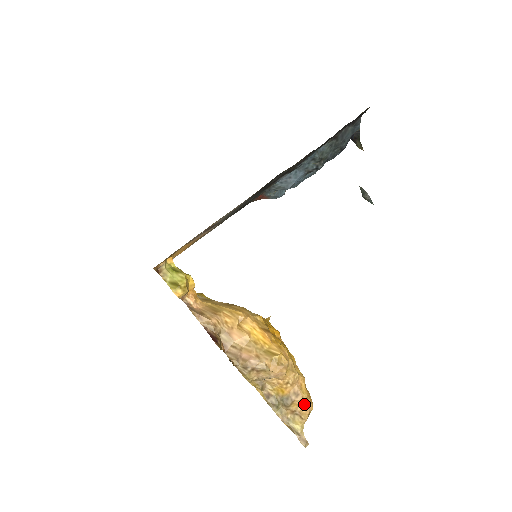
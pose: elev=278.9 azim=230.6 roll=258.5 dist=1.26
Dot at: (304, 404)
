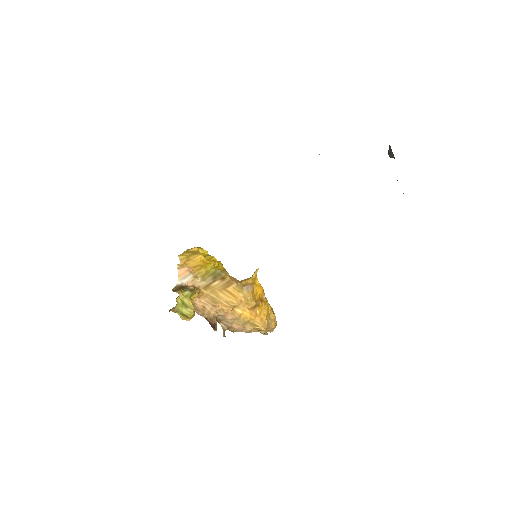
Dot at: (271, 330)
